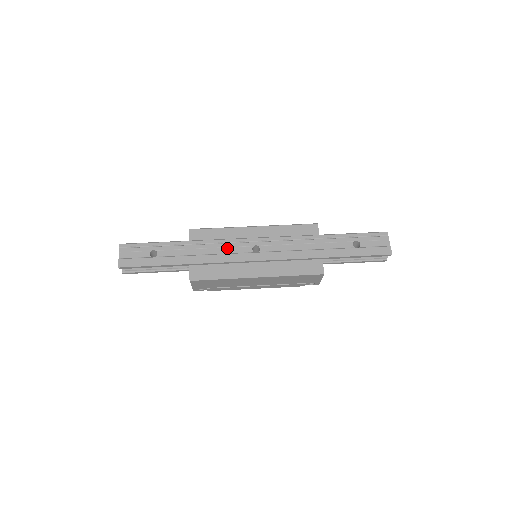
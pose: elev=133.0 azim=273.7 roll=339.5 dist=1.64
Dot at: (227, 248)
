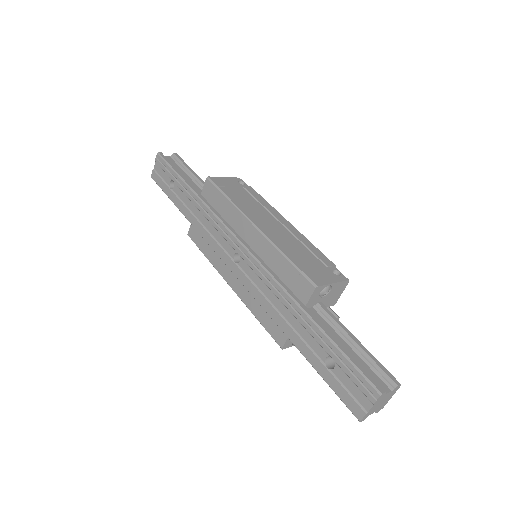
Dot at: (217, 232)
